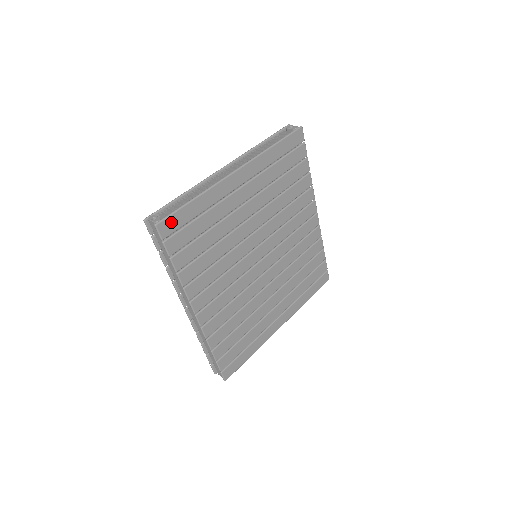
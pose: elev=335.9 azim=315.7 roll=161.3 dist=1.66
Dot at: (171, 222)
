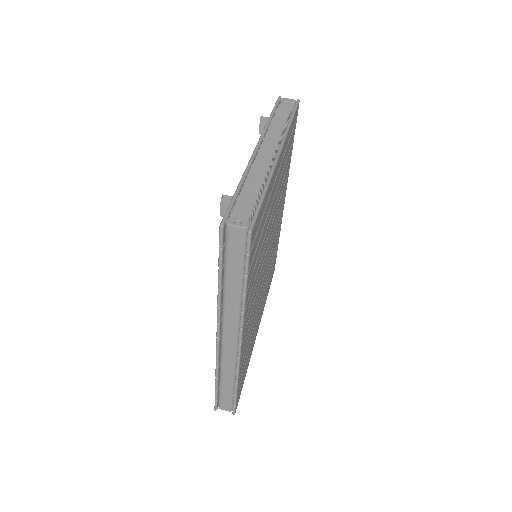
Dot at: (256, 225)
